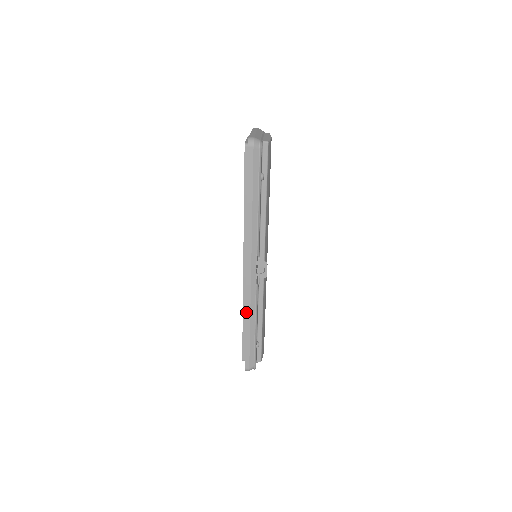
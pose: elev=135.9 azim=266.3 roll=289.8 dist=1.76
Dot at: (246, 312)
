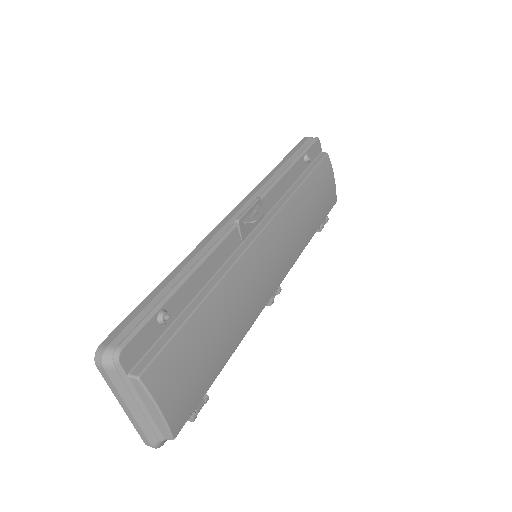
Dot at: (190, 254)
